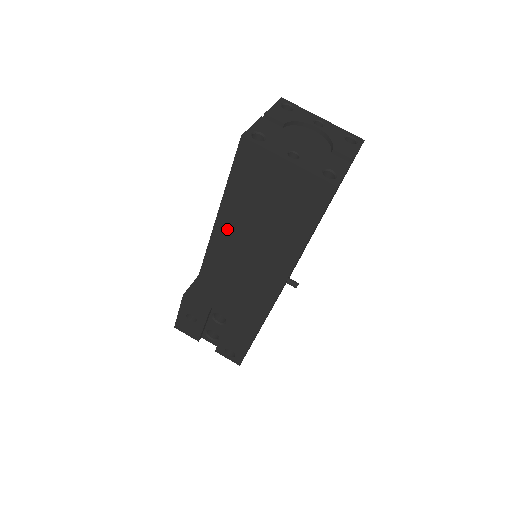
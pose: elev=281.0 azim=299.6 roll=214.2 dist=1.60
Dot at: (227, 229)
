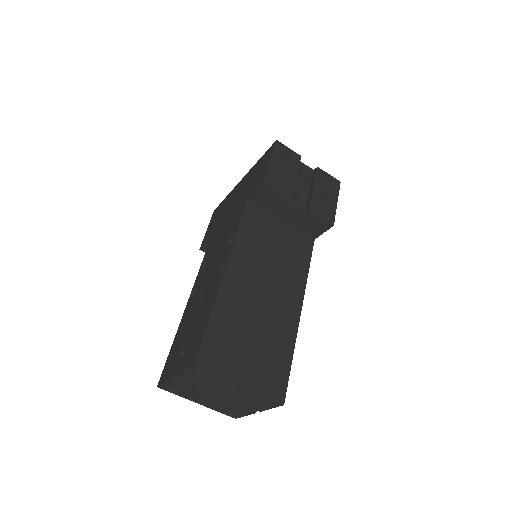
Dot at: occluded
